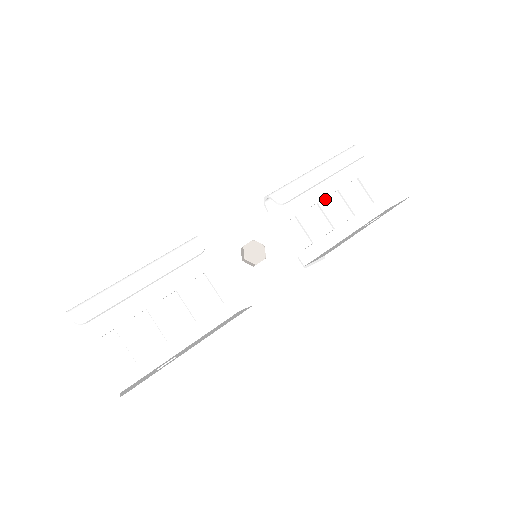
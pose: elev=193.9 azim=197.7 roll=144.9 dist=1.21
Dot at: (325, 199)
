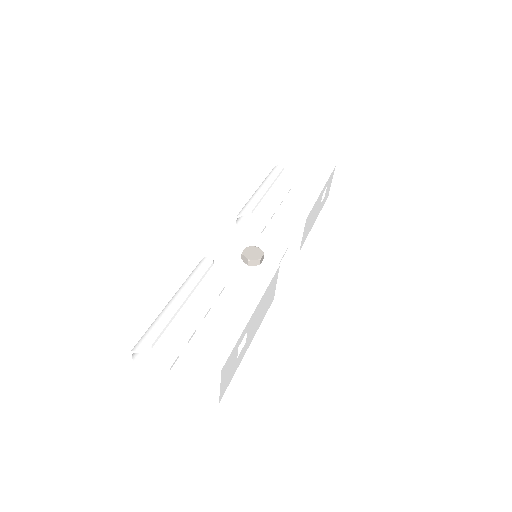
Dot at: (279, 208)
